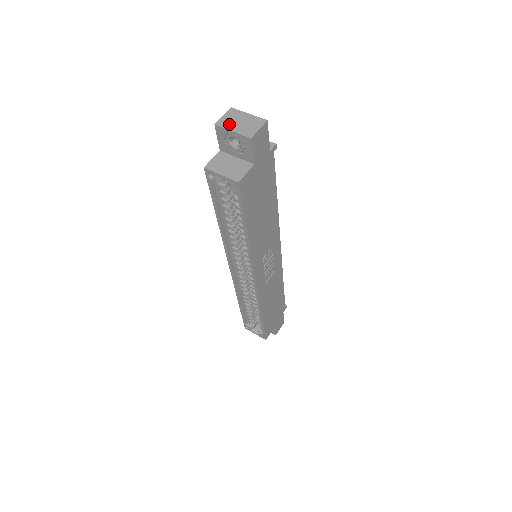
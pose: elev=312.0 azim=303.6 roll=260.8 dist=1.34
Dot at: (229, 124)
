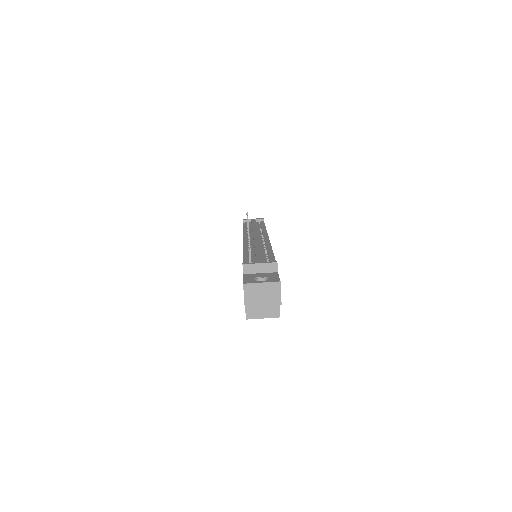
Dot at: (255, 301)
